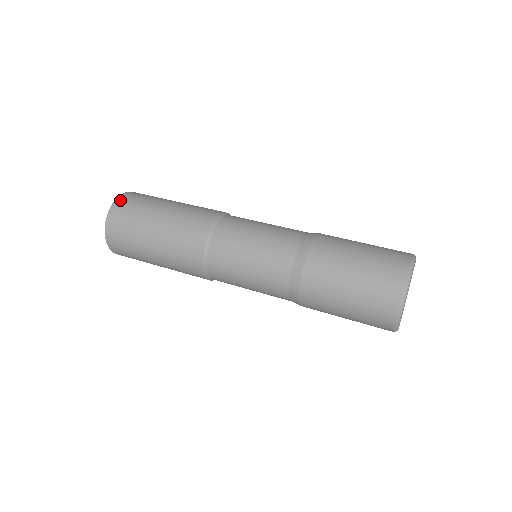
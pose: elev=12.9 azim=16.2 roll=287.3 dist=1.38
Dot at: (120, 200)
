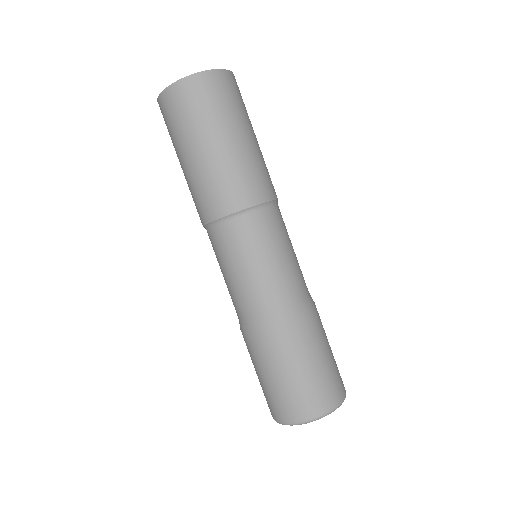
Dot at: (189, 83)
